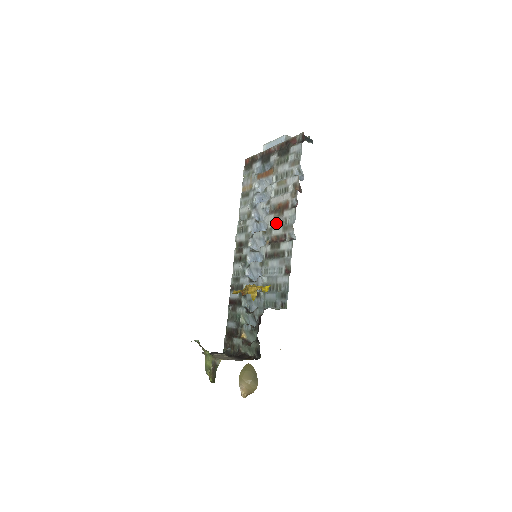
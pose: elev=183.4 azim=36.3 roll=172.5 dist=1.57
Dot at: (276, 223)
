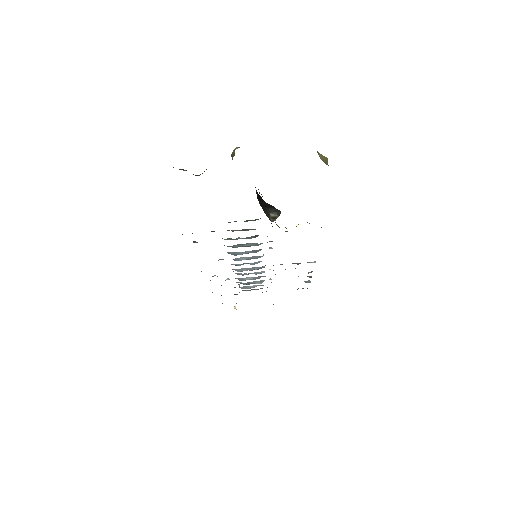
Dot at: occluded
